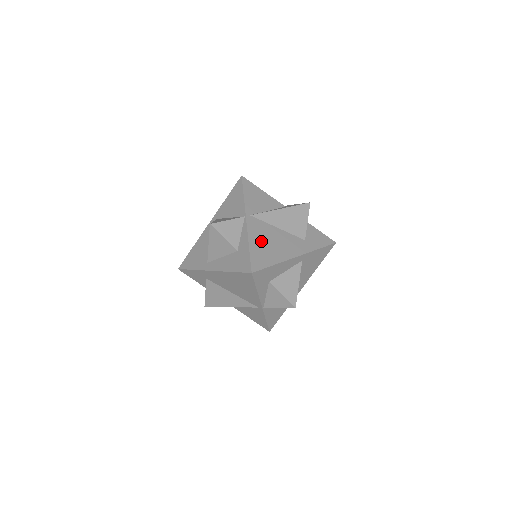
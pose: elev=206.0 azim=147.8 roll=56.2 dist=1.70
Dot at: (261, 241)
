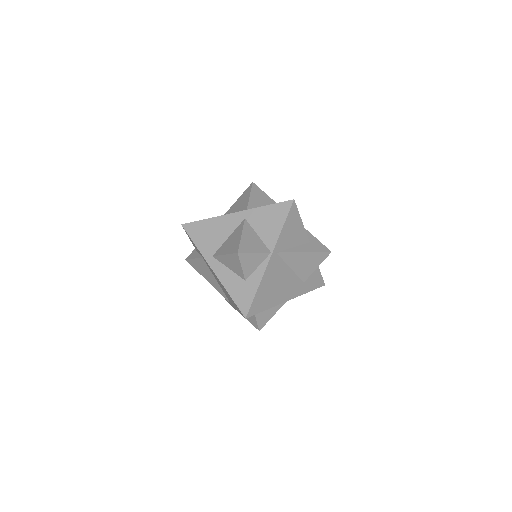
Dot at: (270, 283)
